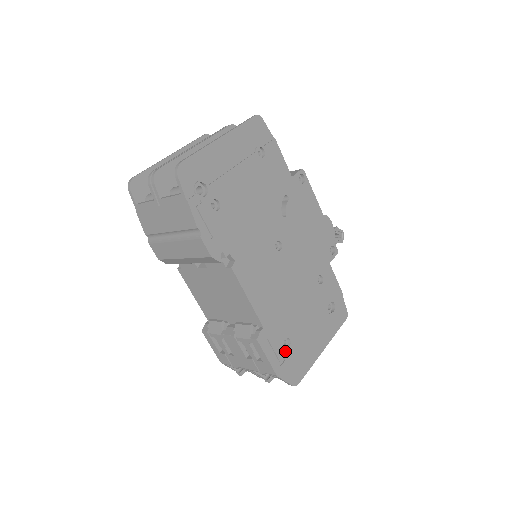
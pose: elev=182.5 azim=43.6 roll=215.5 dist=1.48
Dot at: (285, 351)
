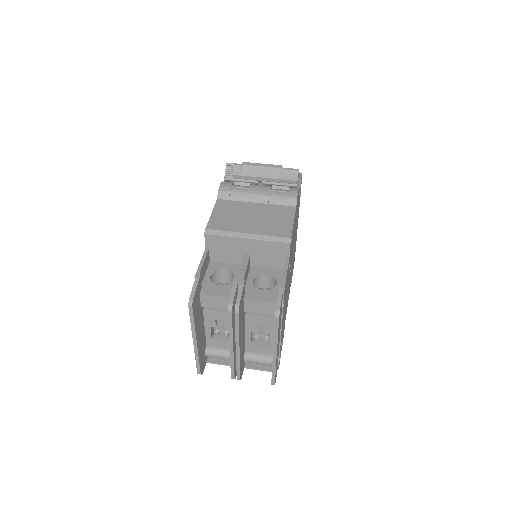
Dot at: occluded
